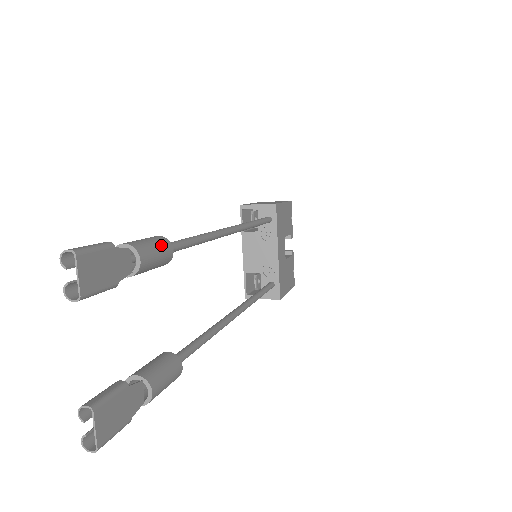
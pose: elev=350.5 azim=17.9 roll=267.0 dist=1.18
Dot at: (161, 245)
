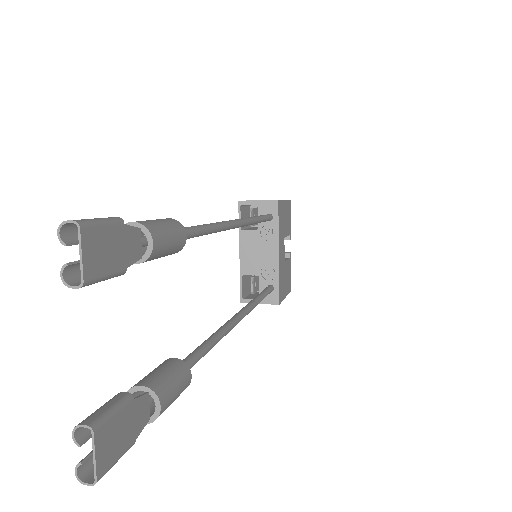
Dot at: (174, 228)
